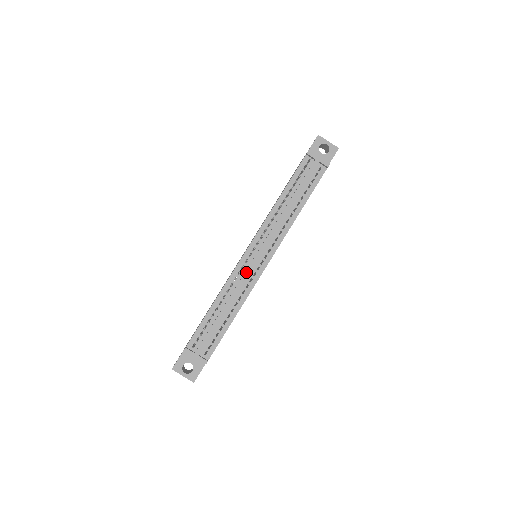
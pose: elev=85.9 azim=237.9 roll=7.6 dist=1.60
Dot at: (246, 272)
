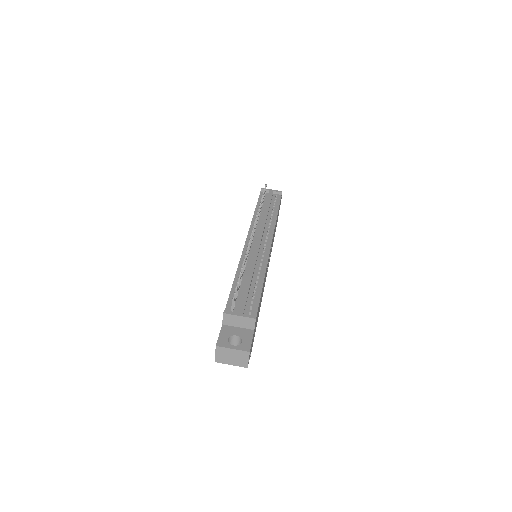
Dot at: (255, 249)
